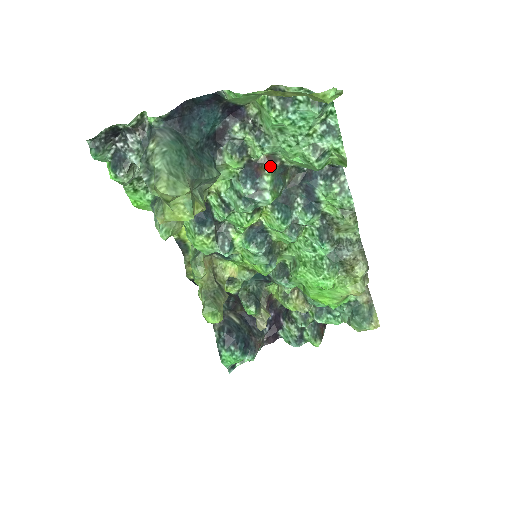
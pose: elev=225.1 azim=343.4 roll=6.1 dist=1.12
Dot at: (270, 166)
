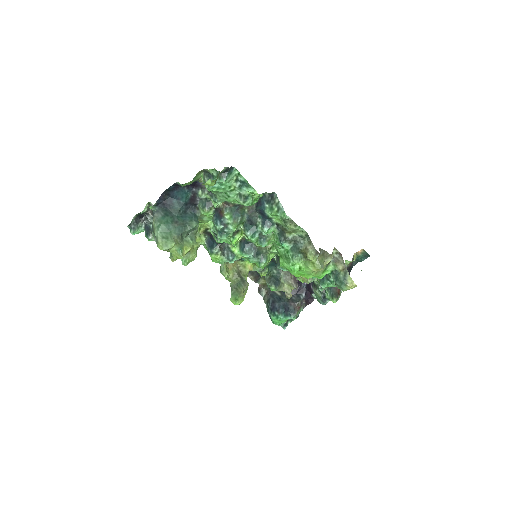
Dot at: (227, 209)
